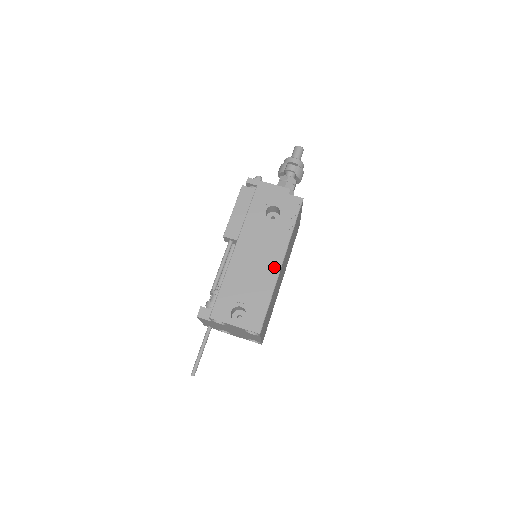
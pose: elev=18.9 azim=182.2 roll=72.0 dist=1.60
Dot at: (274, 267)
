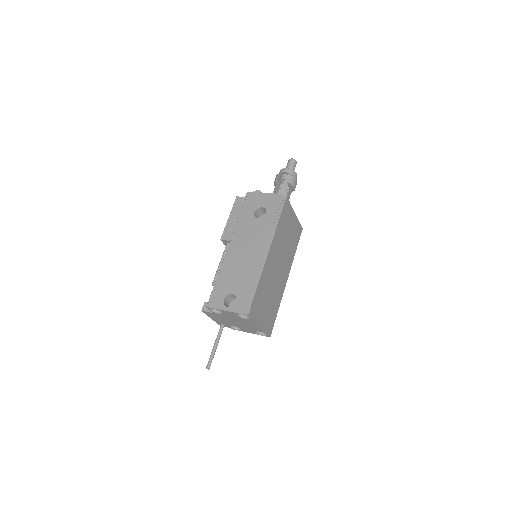
Dot at: (261, 257)
